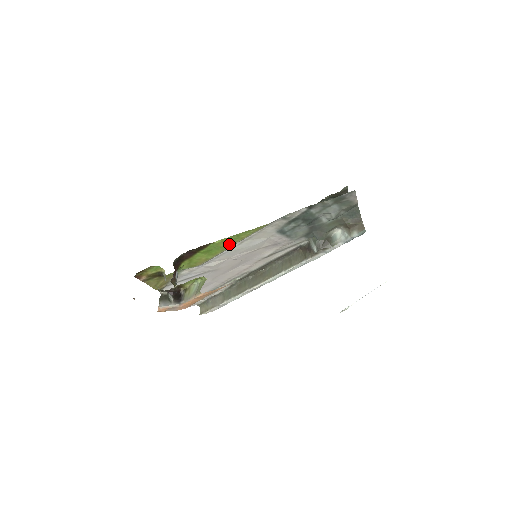
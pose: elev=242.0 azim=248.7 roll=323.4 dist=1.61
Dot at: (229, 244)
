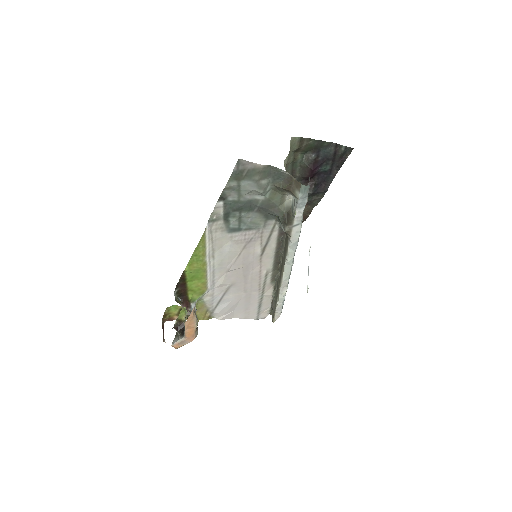
Dot at: (201, 264)
